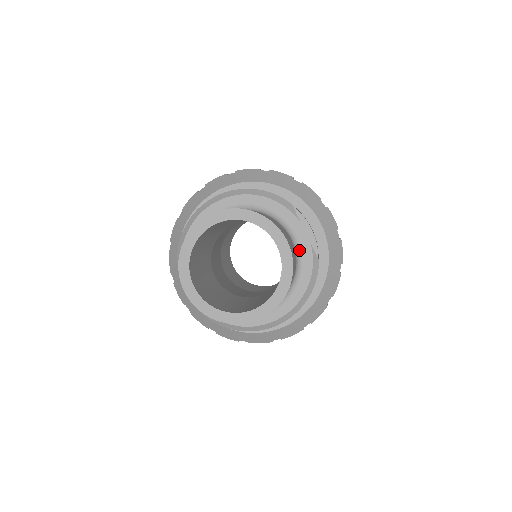
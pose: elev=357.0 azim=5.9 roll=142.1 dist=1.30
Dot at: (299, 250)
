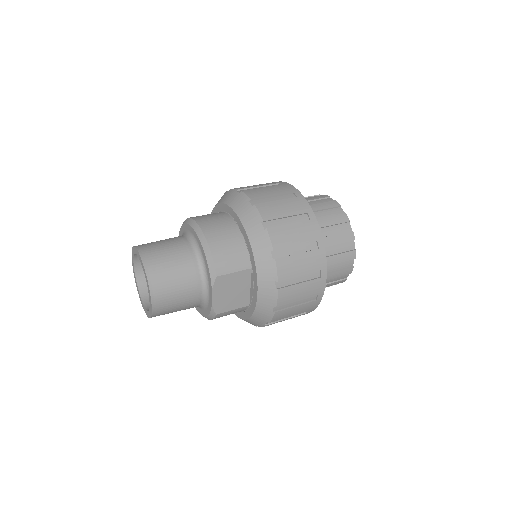
Dot at: (207, 299)
